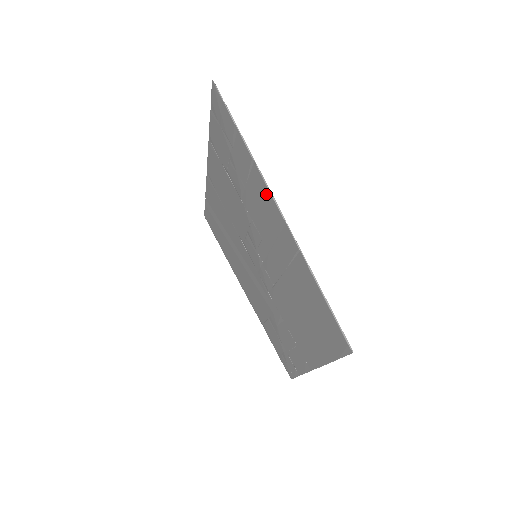
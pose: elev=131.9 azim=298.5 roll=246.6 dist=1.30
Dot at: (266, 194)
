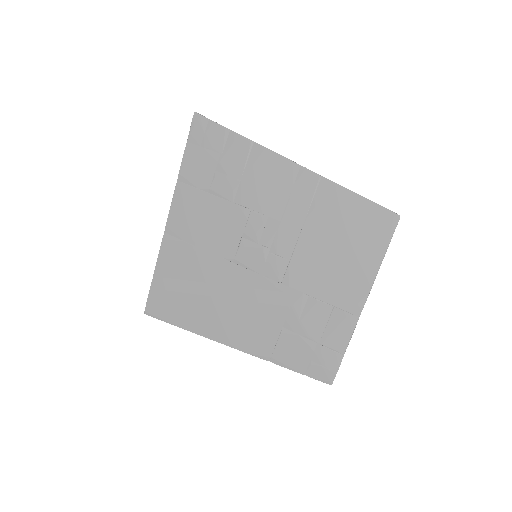
Dot at: (273, 160)
